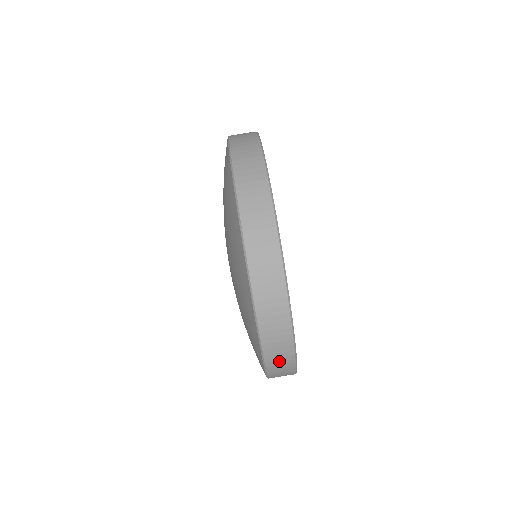
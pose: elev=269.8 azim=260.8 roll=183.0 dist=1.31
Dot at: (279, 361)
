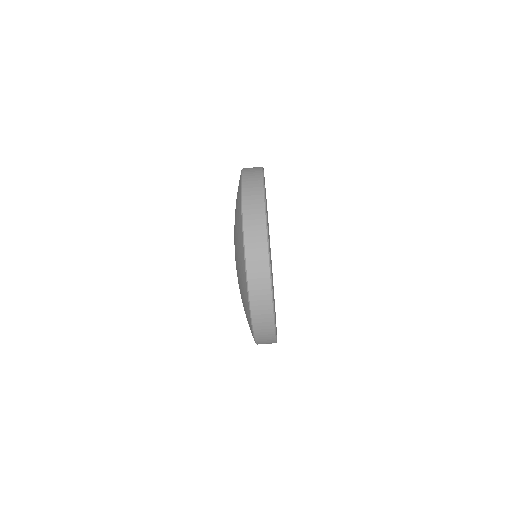
Dot at: (265, 342)
